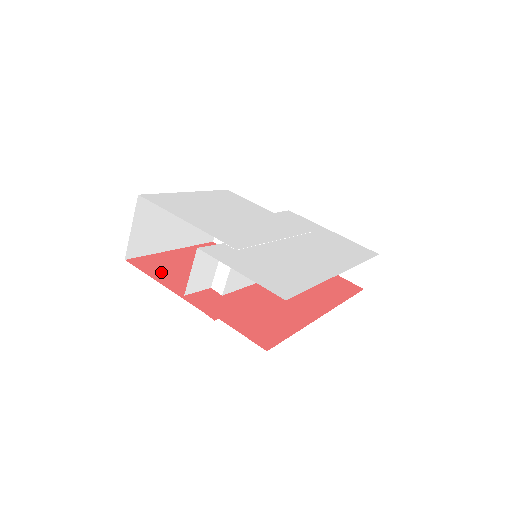
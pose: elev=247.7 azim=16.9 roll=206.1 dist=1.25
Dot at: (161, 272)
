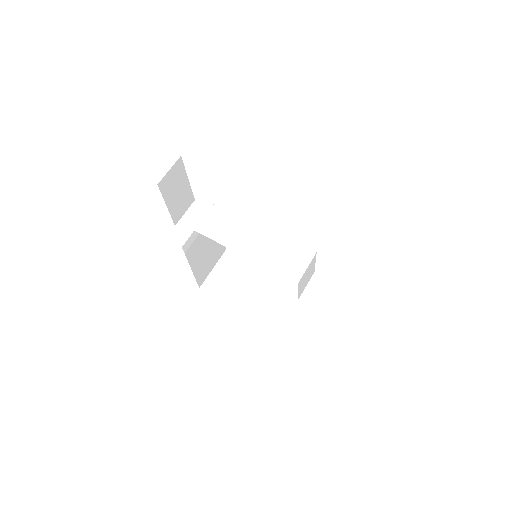
Dot at: occluded
